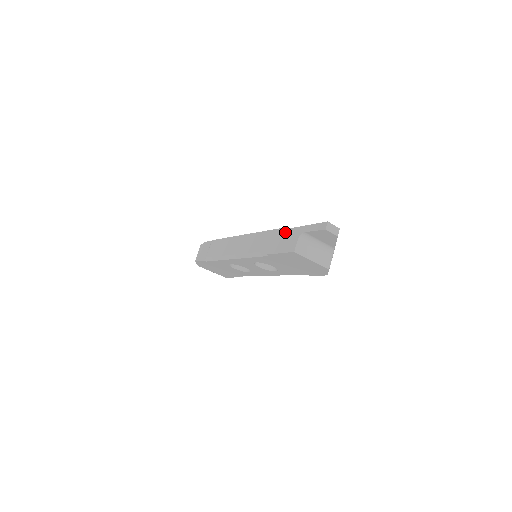
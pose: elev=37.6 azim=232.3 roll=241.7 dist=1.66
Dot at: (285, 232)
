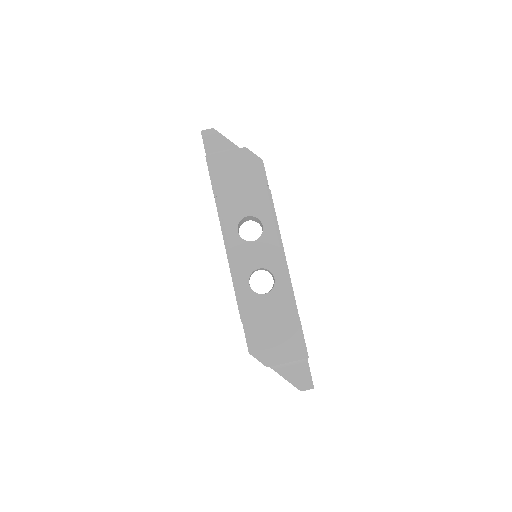
Dot at: occluded
